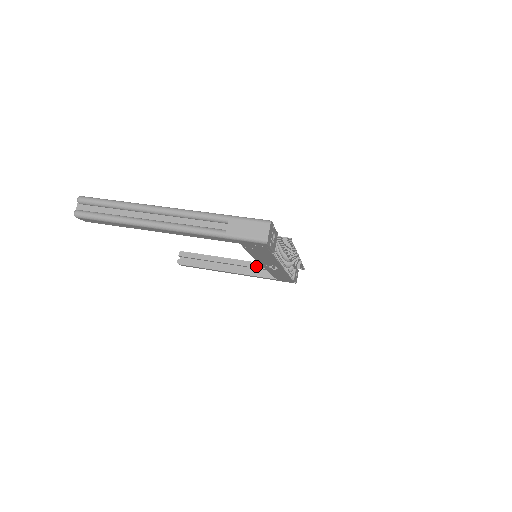
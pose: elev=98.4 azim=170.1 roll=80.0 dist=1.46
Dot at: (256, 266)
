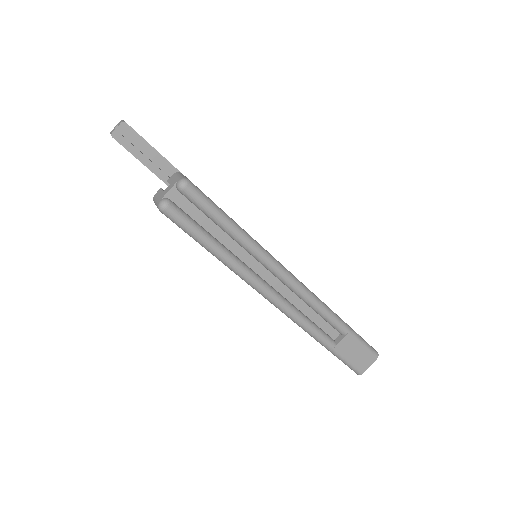
Dot at: occluded
